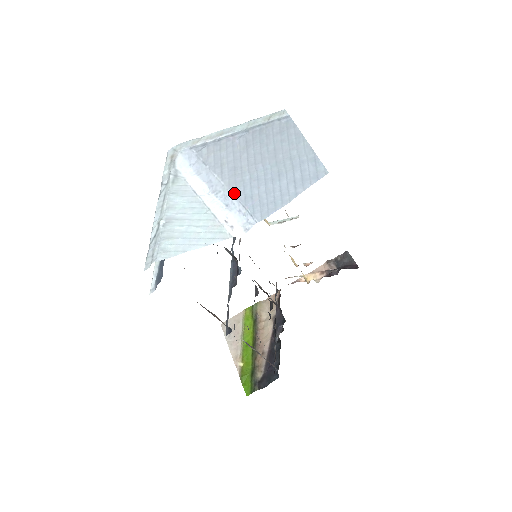
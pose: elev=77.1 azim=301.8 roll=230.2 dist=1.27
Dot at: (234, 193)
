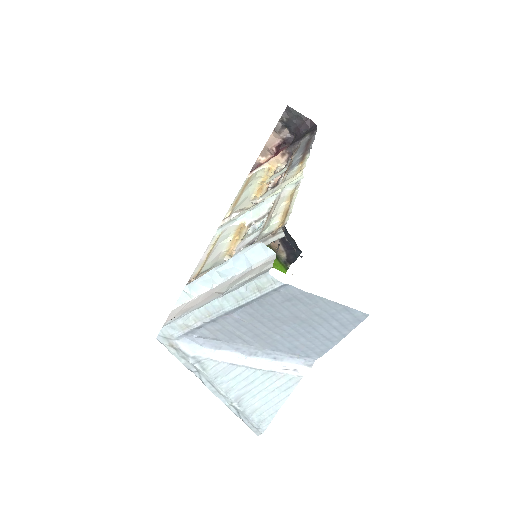
Dot at: (274, 350)
